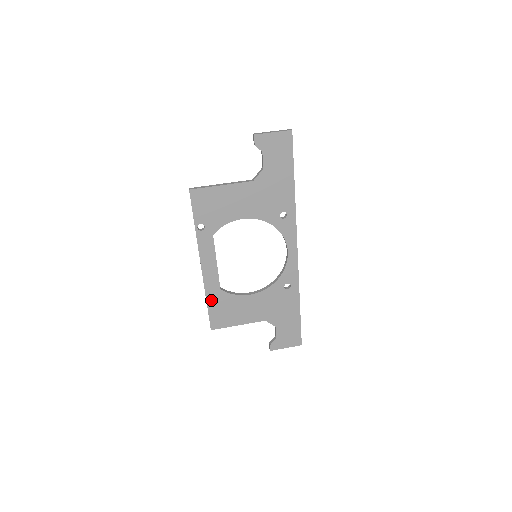
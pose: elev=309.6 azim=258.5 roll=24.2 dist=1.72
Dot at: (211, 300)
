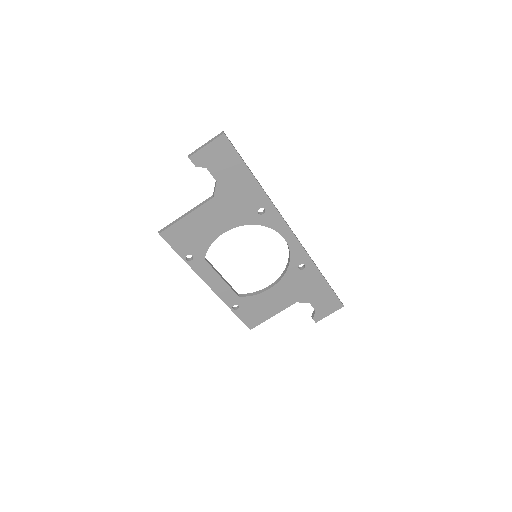
Dot at: (236, 307)
